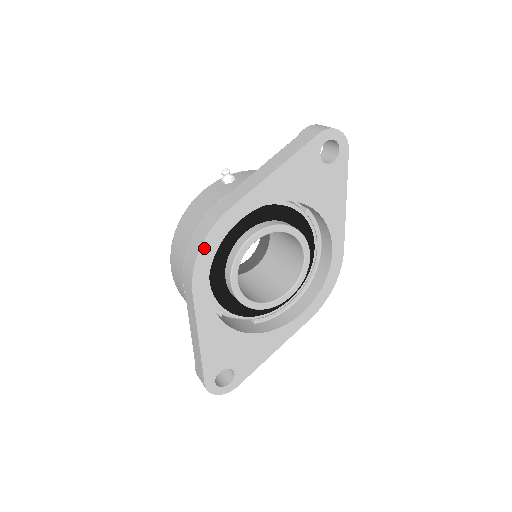
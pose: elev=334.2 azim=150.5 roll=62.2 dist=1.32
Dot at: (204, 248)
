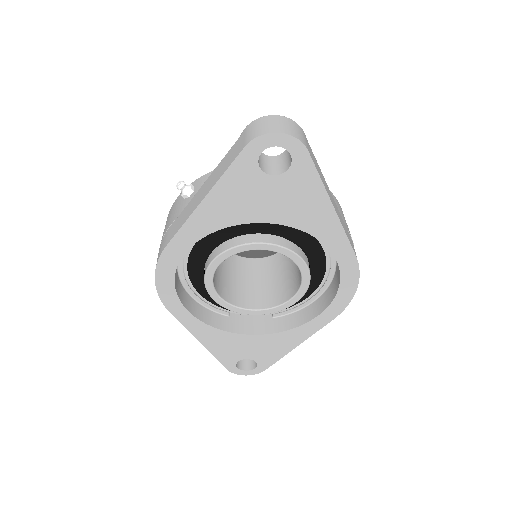
Dot at: (159, 280)
